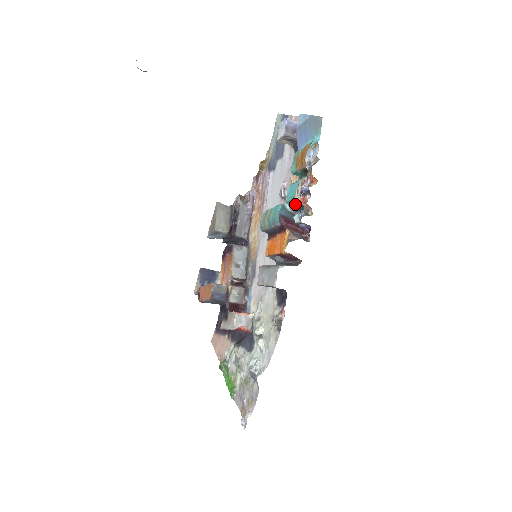
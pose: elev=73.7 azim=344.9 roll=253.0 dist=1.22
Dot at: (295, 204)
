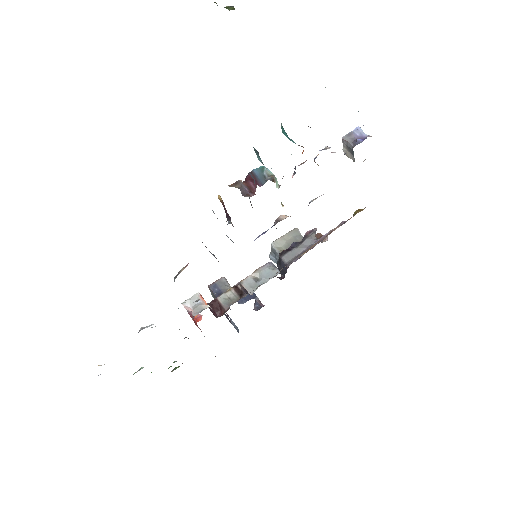
Dot at: (255, 150)
